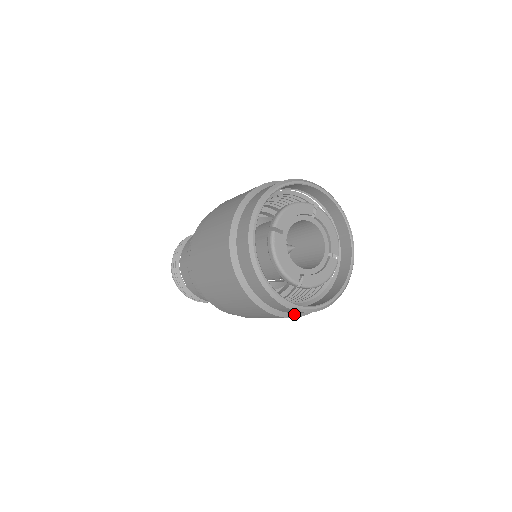
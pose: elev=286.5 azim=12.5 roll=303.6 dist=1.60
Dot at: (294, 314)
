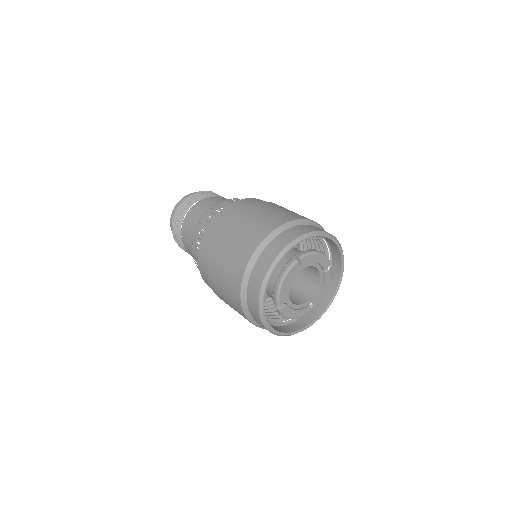
Dot at: (254, 321)
